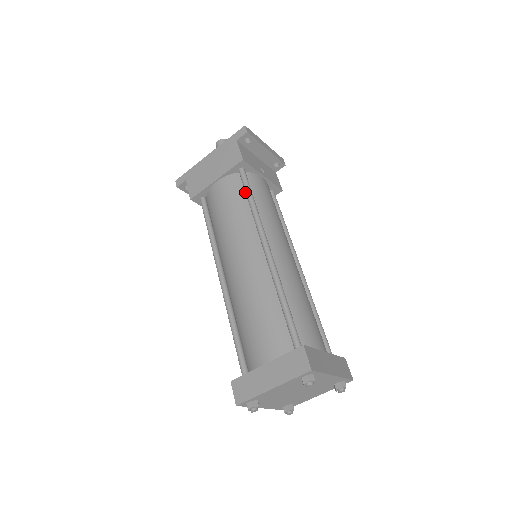
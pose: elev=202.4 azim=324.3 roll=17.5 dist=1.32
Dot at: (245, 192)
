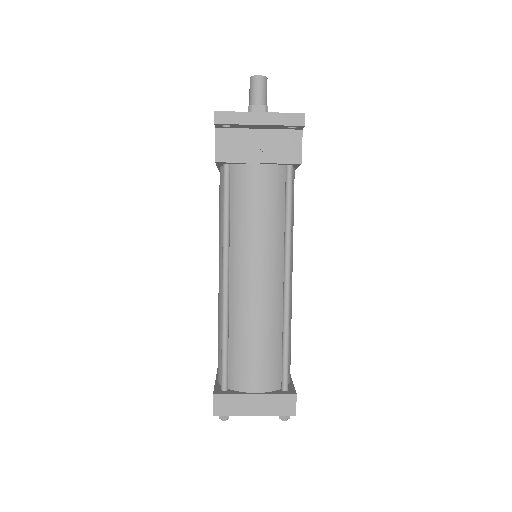
Dot at: (228, 196)
